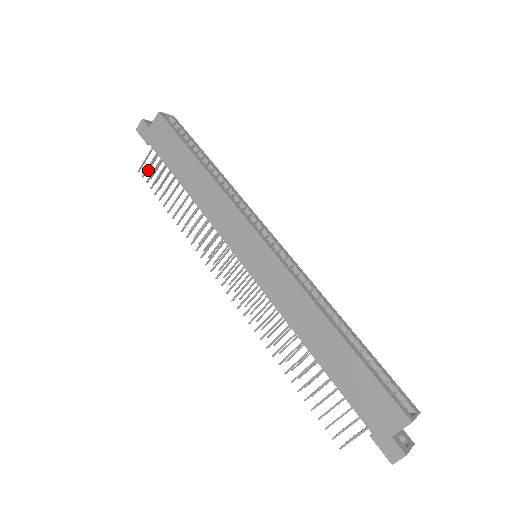
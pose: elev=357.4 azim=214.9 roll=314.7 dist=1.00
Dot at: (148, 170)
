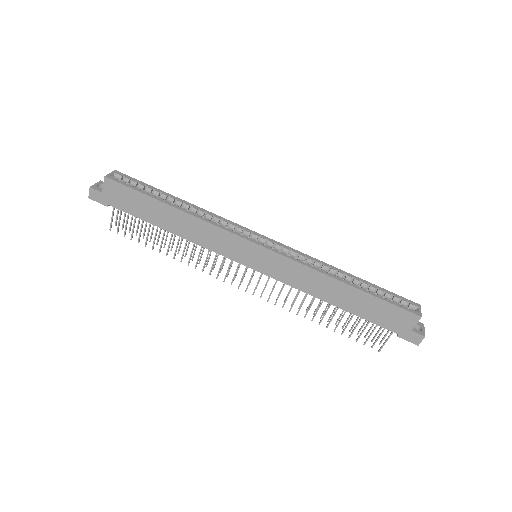
Dot at: (116, 223)
